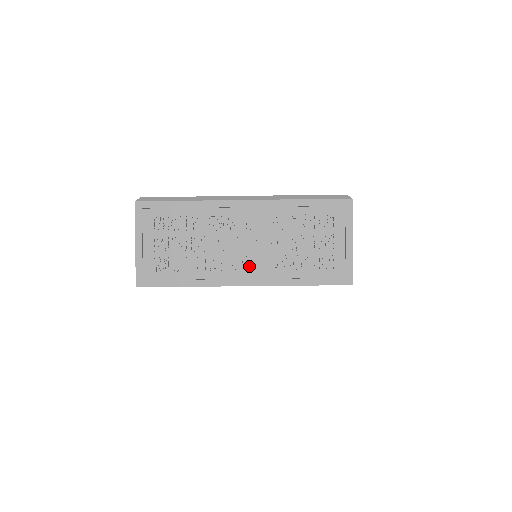
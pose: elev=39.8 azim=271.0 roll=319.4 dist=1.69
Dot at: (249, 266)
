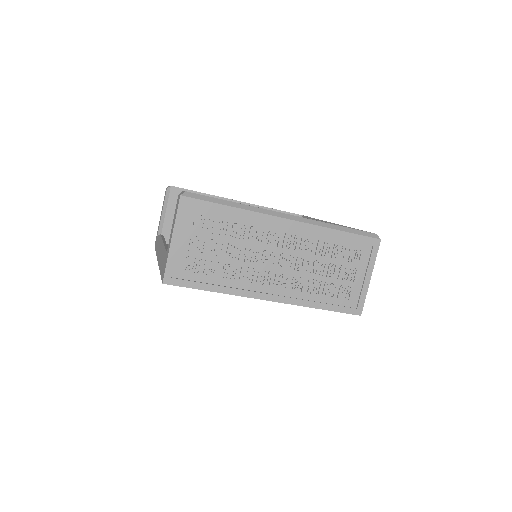
Dot at: (277, 283)
